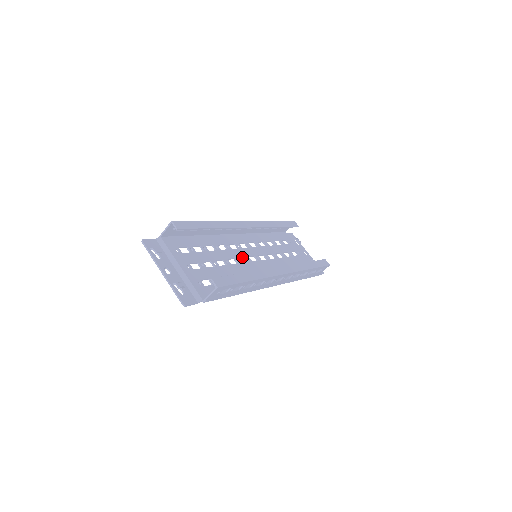
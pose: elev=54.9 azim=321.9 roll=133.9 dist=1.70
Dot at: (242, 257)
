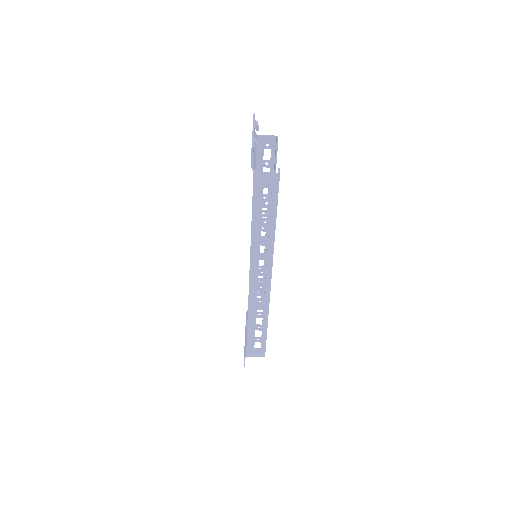
Dot at: occluded
